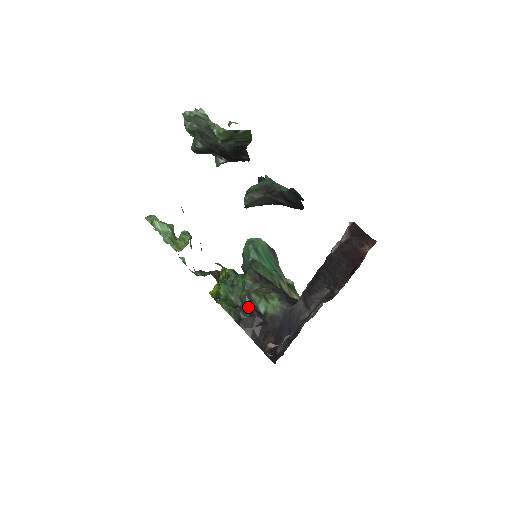
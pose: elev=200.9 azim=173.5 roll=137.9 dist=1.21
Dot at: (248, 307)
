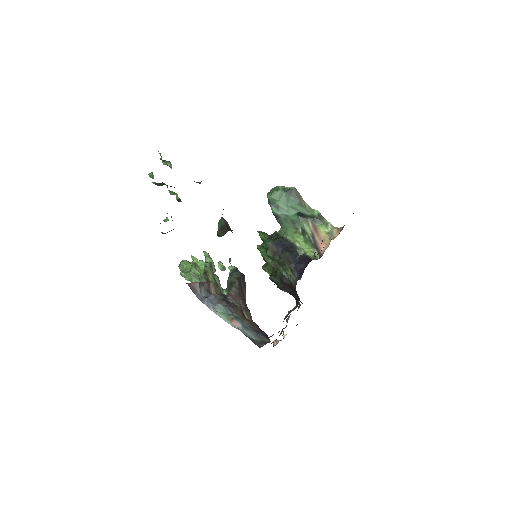
Dot at: (278, 275)
